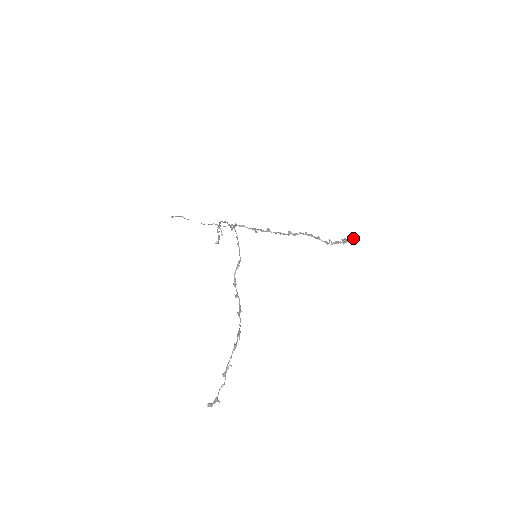
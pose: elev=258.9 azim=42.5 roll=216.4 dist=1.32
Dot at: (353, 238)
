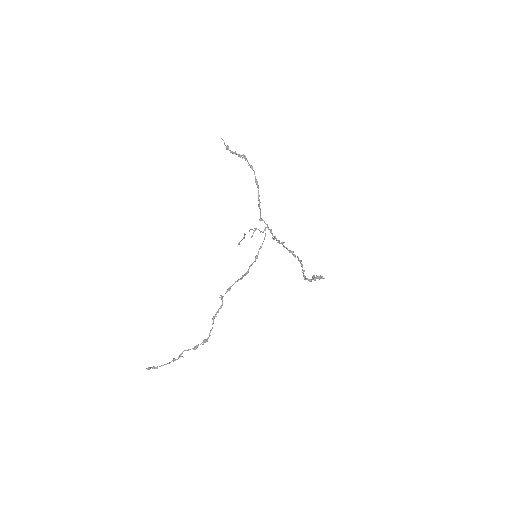
Dot at: occluded
